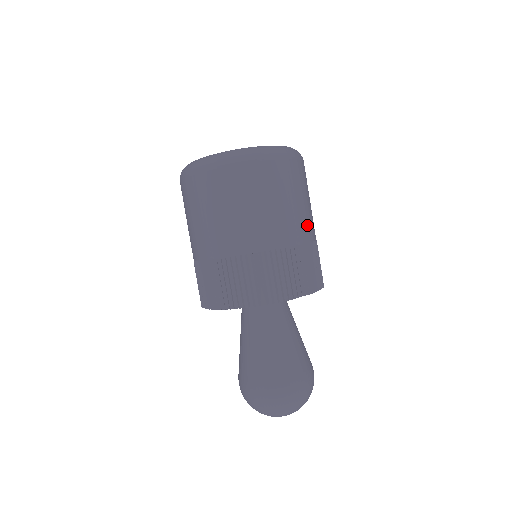
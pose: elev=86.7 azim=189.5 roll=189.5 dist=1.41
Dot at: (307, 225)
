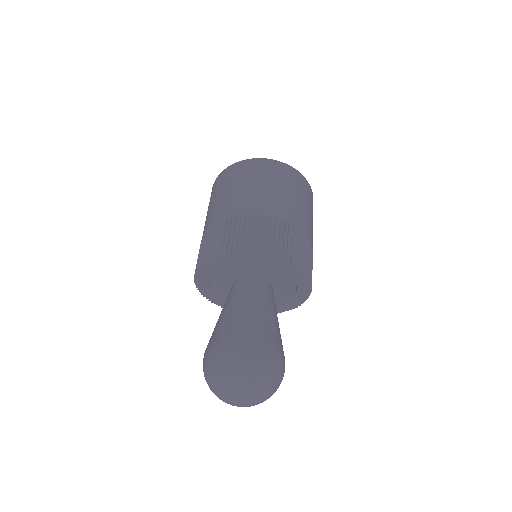
Dot at: occluded
